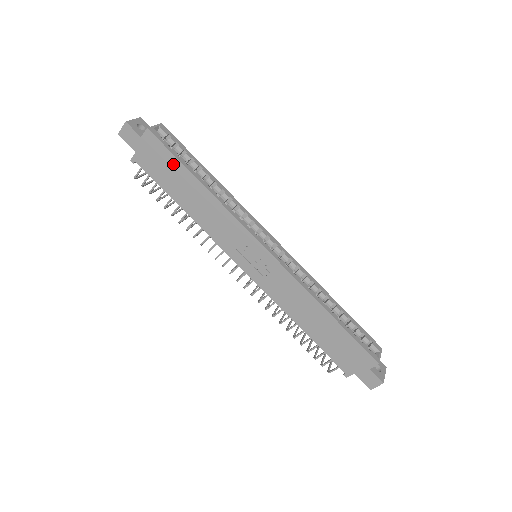
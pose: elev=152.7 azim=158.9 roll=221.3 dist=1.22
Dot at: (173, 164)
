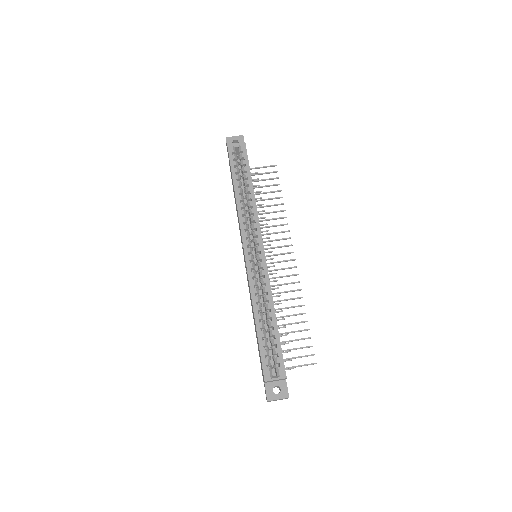
Dot at: occluded
